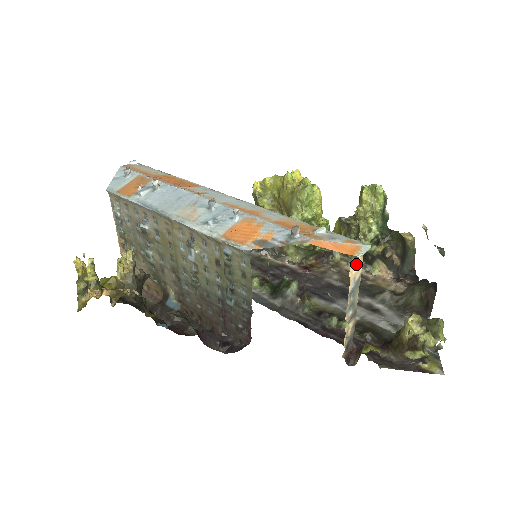
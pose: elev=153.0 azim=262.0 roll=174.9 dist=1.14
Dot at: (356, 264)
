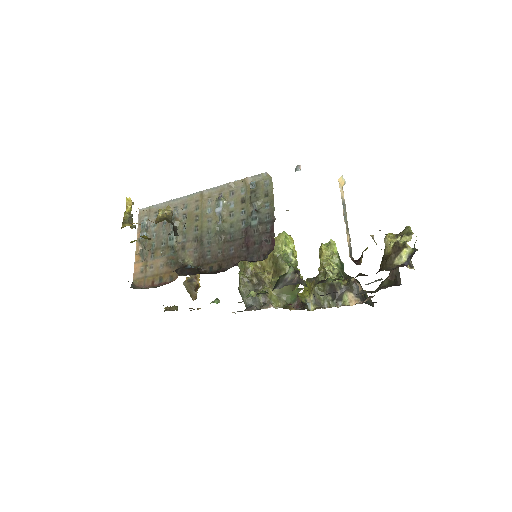
Dot at: (341, 188)
